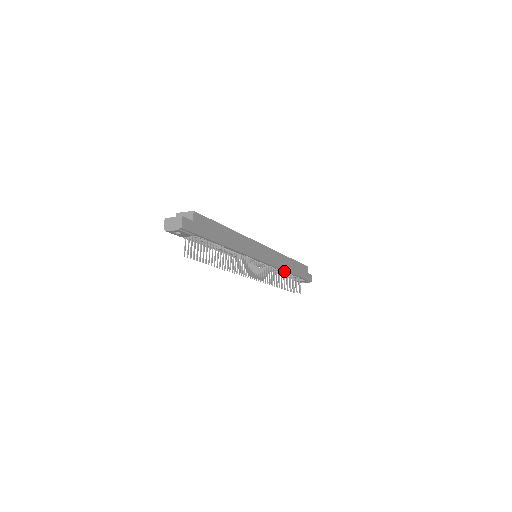
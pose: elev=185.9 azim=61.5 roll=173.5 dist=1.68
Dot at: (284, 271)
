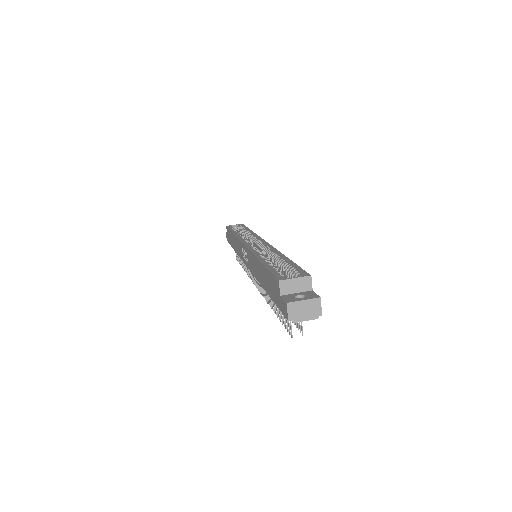
Dot at: occluded
